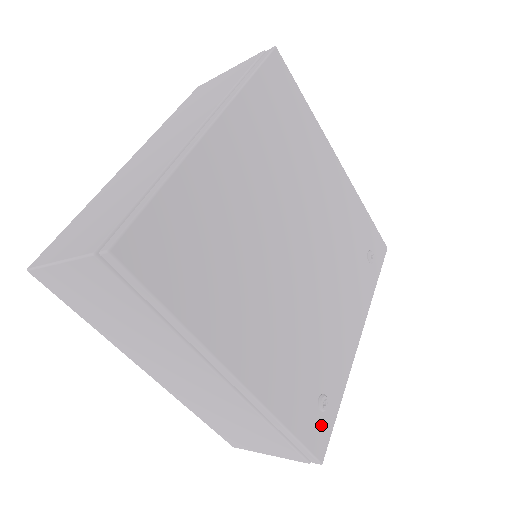
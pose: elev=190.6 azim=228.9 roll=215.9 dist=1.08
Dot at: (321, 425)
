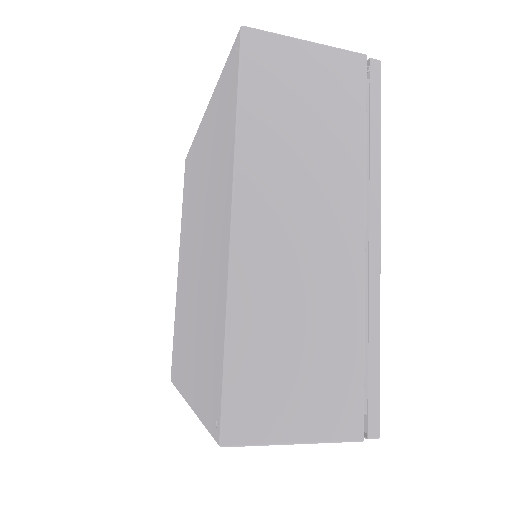
Dot at: occluded
